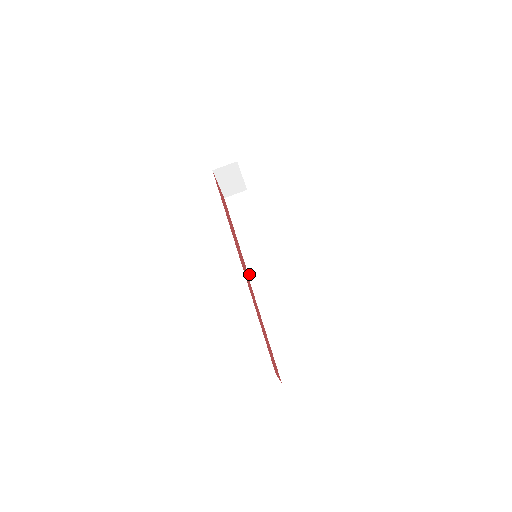
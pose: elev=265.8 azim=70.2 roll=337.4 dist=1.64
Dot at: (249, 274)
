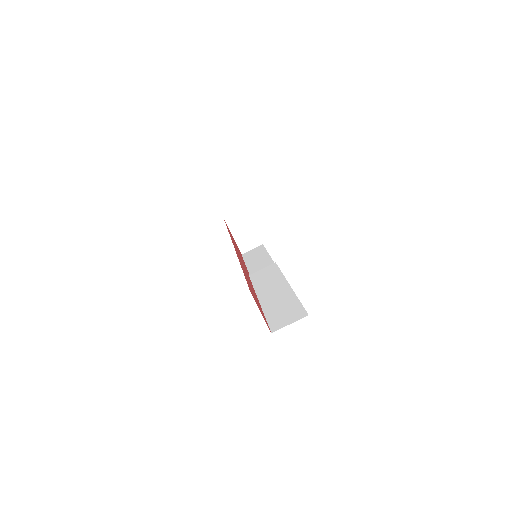
Dot at: (251, 277)
